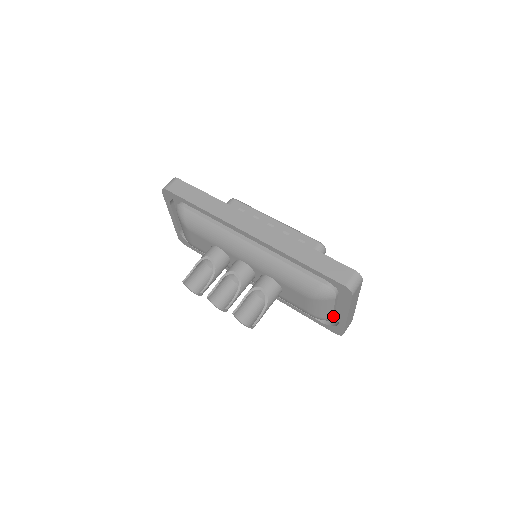
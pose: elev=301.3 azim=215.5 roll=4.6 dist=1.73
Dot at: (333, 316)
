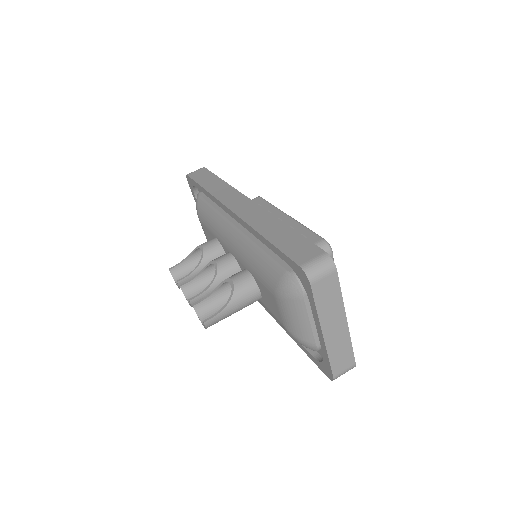
Dot at: (319, 342)
